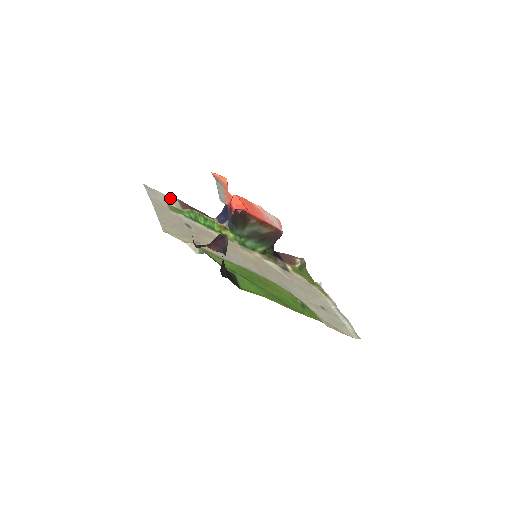
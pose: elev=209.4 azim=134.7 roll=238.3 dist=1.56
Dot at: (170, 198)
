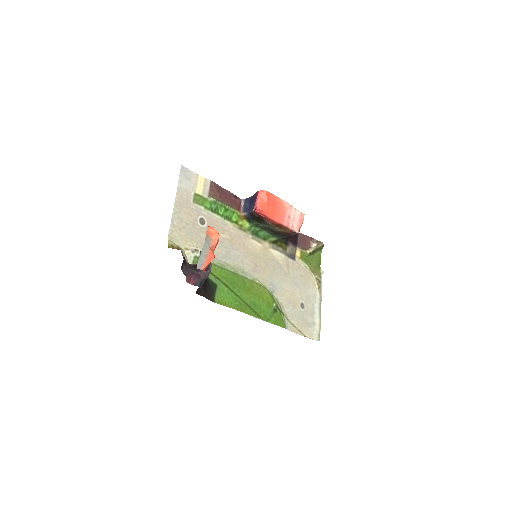
Dot at: (203, 180)
